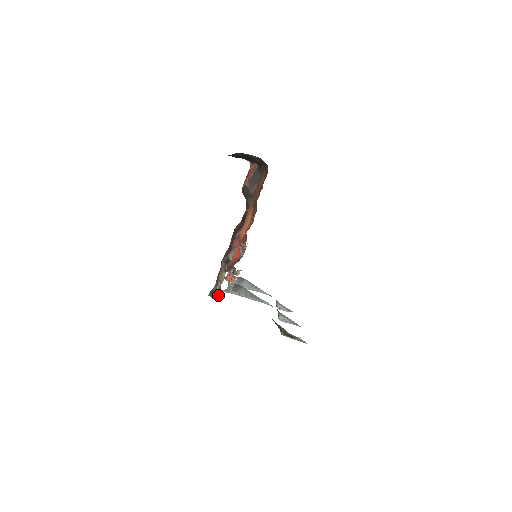
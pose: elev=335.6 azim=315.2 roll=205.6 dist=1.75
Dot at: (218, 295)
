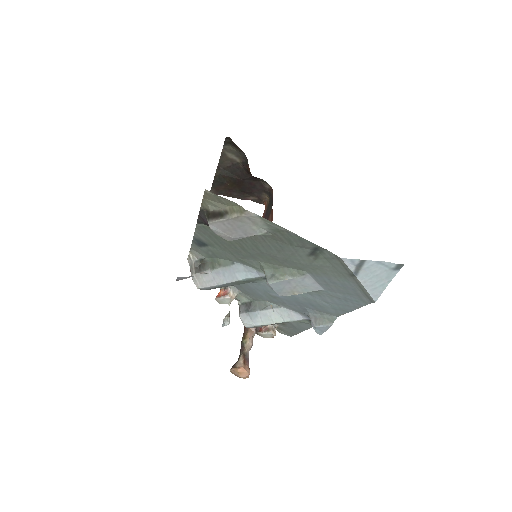
Dot at: (242, 364)
